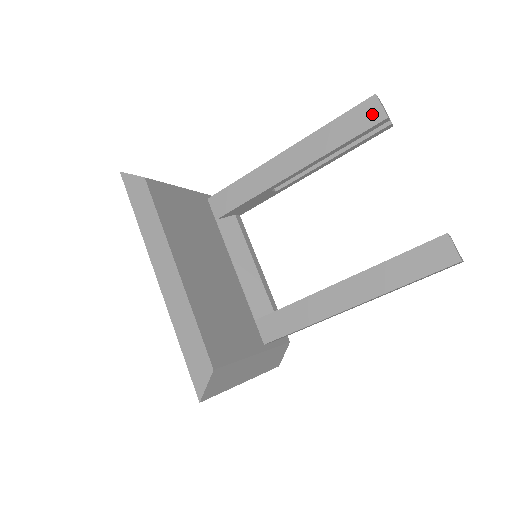
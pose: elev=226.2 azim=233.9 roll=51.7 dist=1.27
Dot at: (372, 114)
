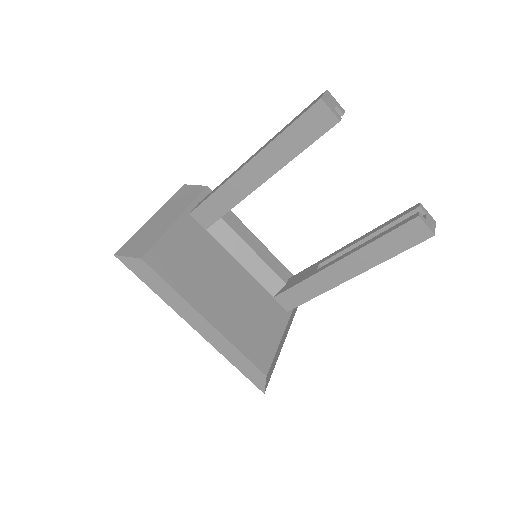
Dot at: (323, 119)
